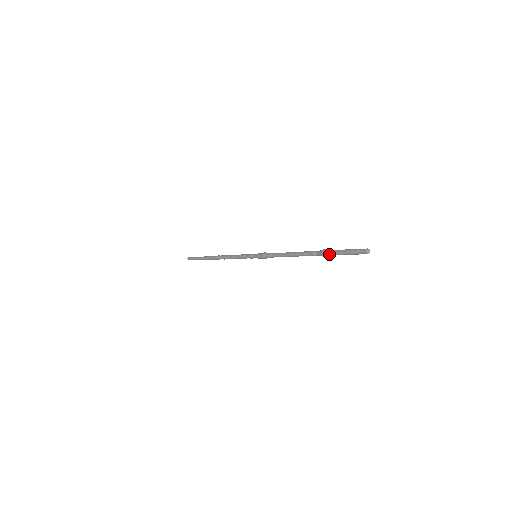
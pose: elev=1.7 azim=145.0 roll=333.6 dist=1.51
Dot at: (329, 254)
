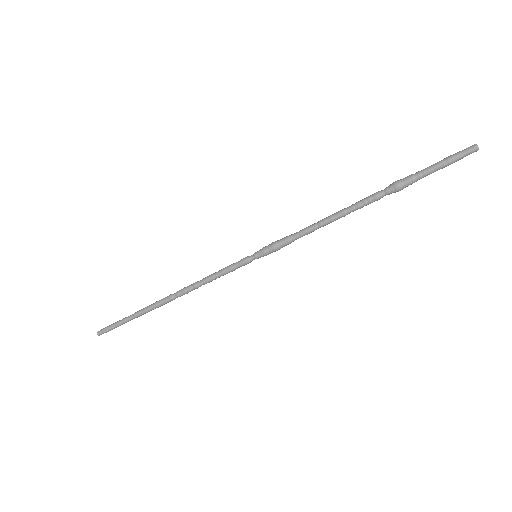
Dot at: (408, 178)
